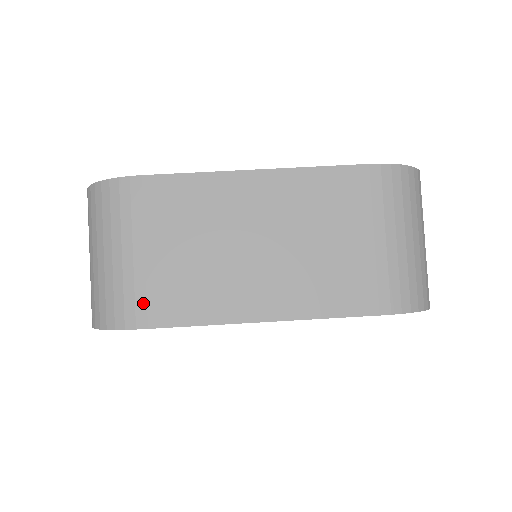
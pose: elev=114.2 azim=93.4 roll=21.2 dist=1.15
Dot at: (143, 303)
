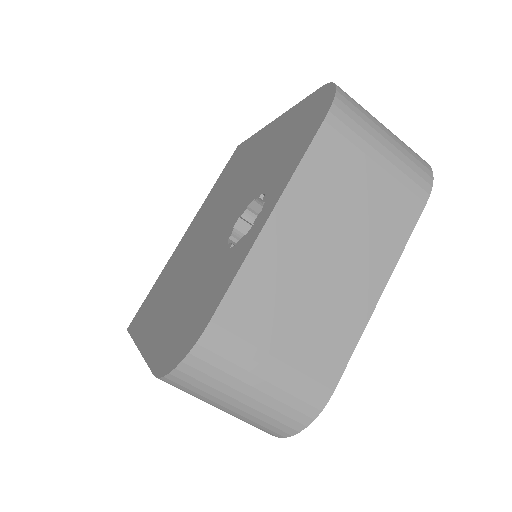
Dot at: (313, 384)
